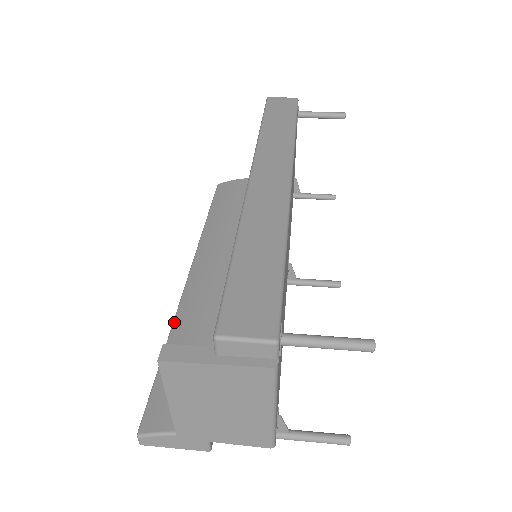
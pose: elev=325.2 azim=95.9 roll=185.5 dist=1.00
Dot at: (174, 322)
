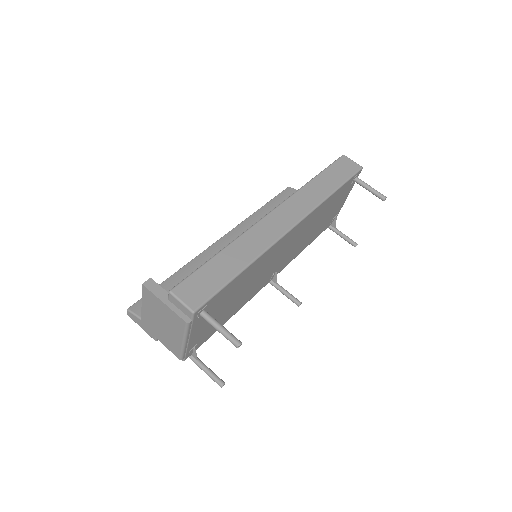
Dot at: (189, 263)
